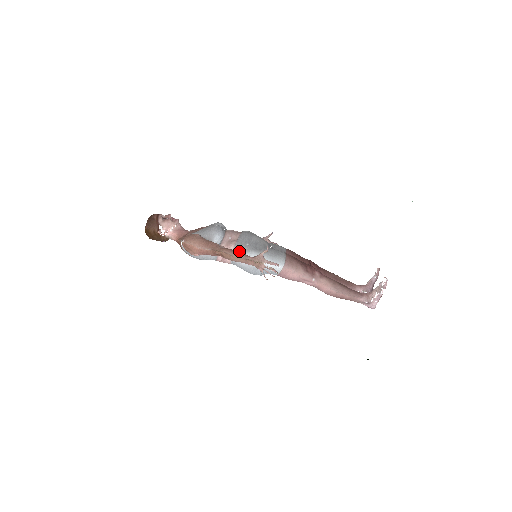
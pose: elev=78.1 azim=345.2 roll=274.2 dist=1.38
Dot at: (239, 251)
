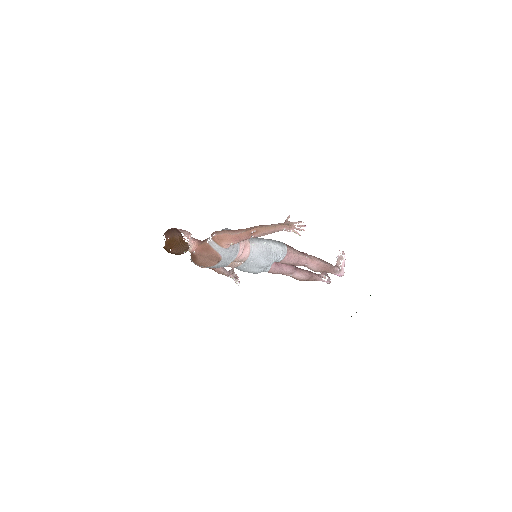
Dot at: (255, 240)
